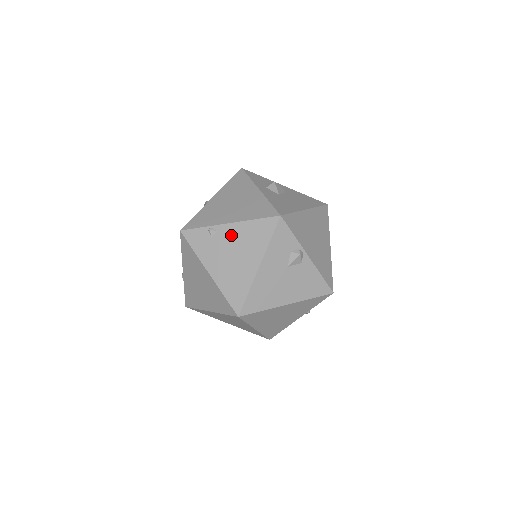
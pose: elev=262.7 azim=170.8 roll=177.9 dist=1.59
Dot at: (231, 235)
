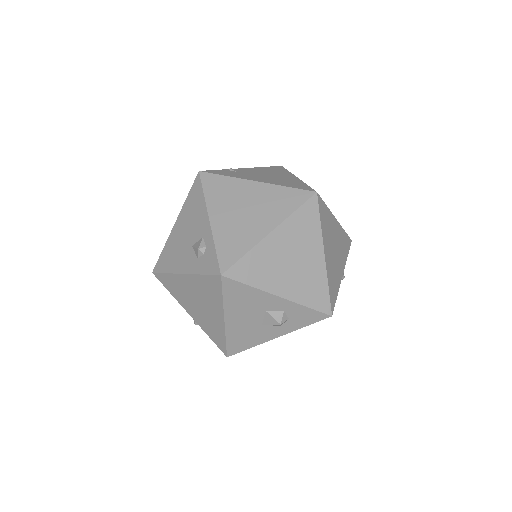
Dot at: (253, 171)
